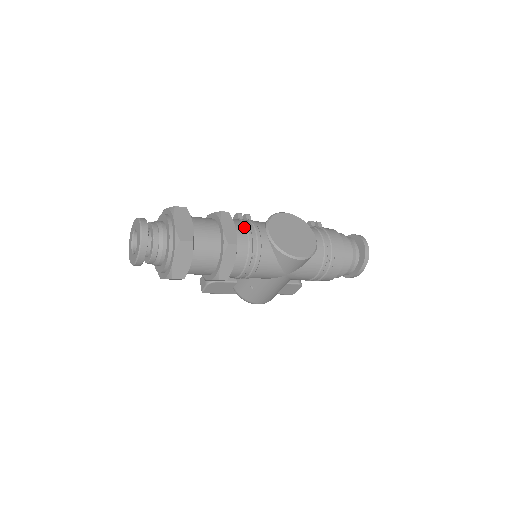
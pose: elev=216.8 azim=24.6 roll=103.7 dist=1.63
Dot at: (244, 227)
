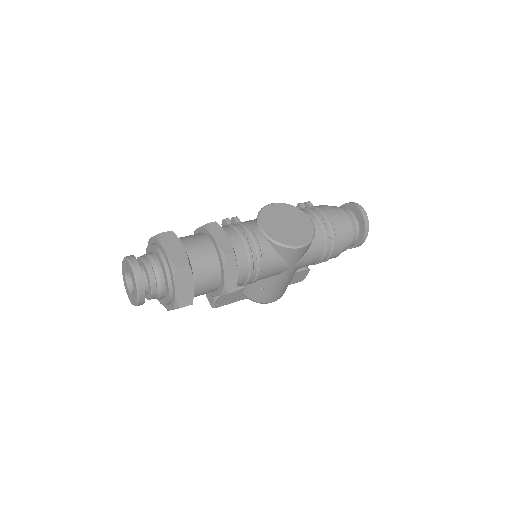
Dot at: (236, 232)
